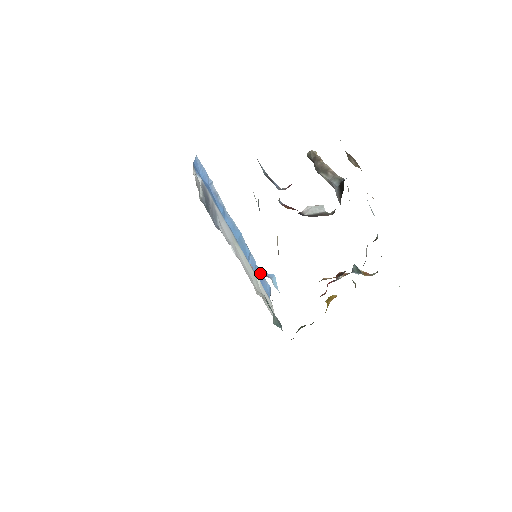
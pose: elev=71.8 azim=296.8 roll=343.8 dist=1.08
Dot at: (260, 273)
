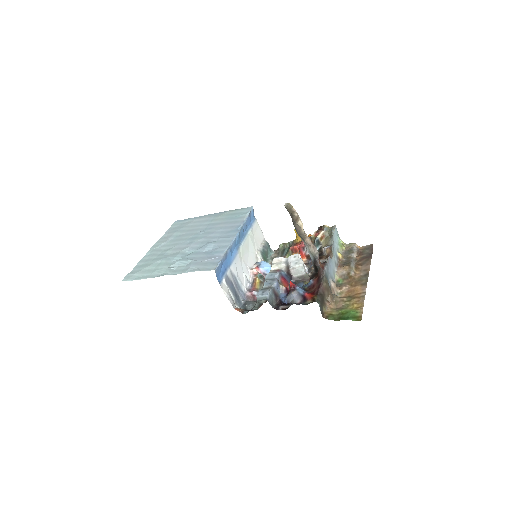
Dot at: (265, 276)
